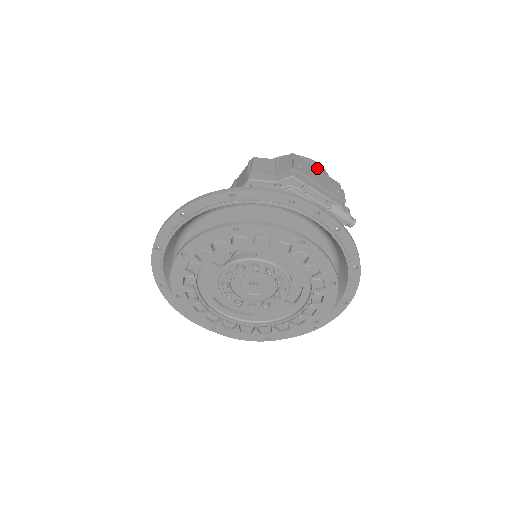
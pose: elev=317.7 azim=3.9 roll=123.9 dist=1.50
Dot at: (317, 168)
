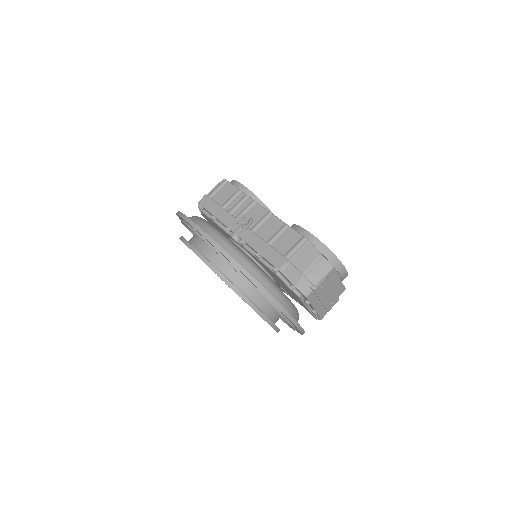
Dot at: (341, 277)
